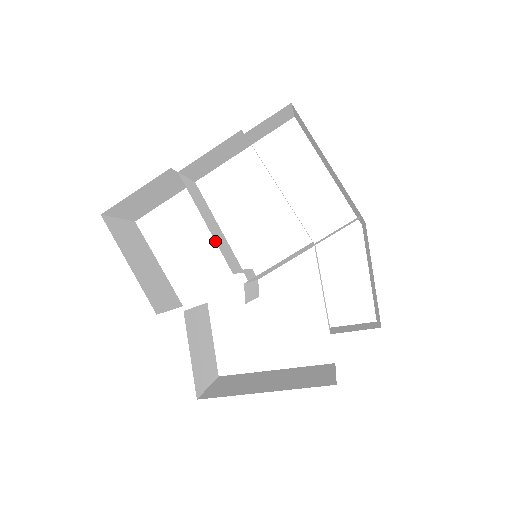
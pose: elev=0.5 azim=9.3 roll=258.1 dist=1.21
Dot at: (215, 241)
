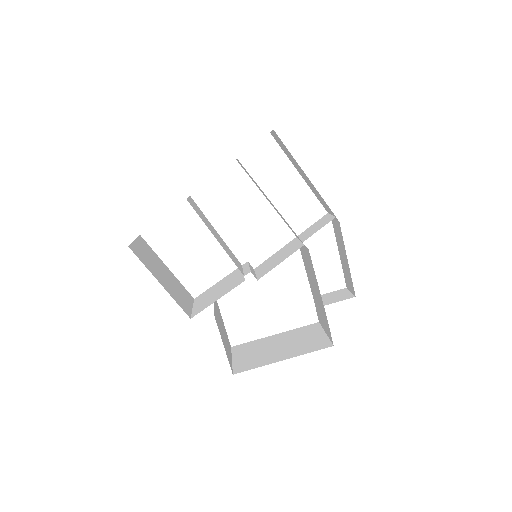
Dot at: (226, 252)
